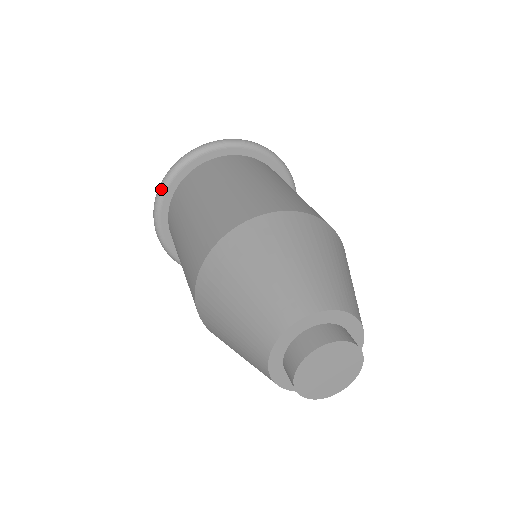
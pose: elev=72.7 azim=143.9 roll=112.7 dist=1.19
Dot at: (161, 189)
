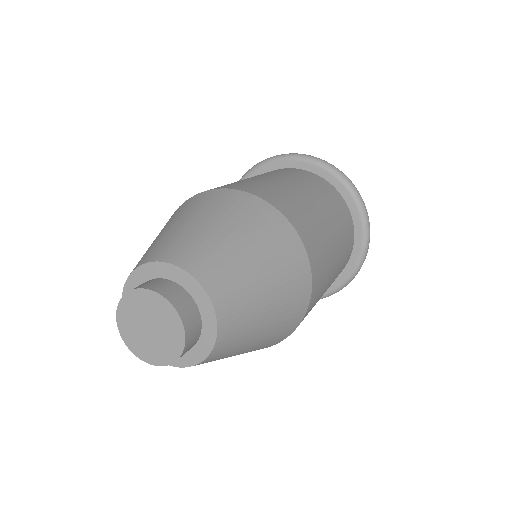
Dot at: occluded
